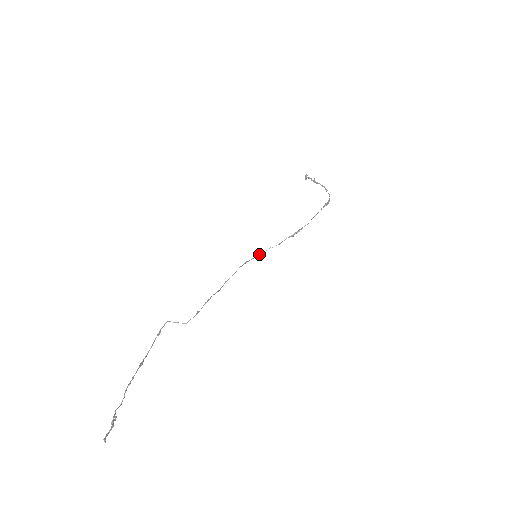
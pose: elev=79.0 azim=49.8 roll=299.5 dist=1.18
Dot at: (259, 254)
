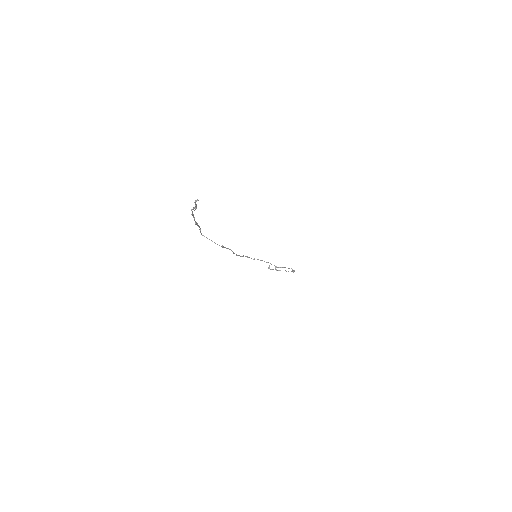
Dot at: (257, 259)
